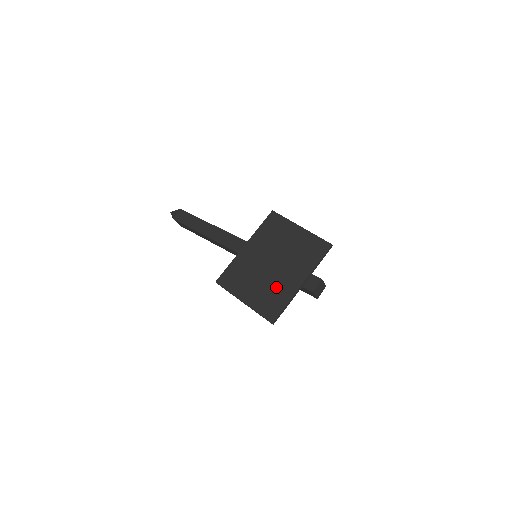
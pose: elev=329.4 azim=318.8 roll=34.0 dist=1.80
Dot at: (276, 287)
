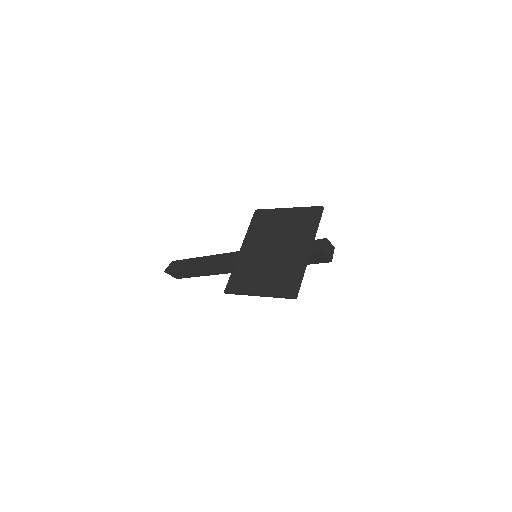
Dot at: (285, 265)
